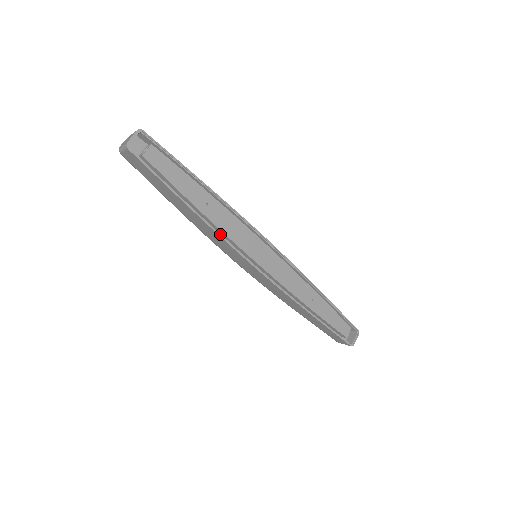
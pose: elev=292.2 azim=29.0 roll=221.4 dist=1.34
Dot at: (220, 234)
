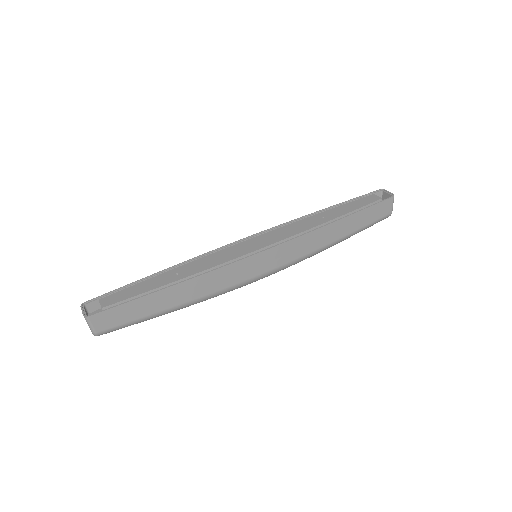
Dot at: (210, 271)
